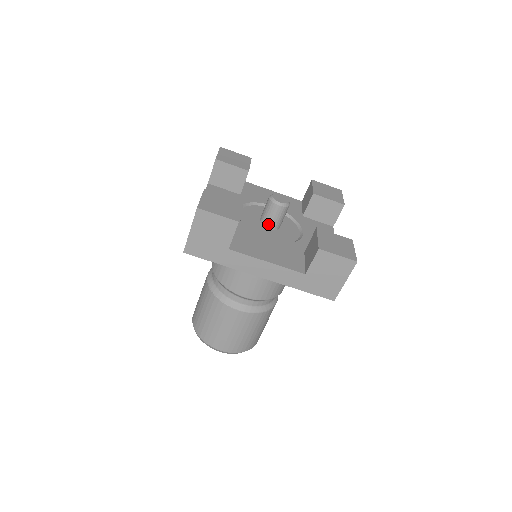
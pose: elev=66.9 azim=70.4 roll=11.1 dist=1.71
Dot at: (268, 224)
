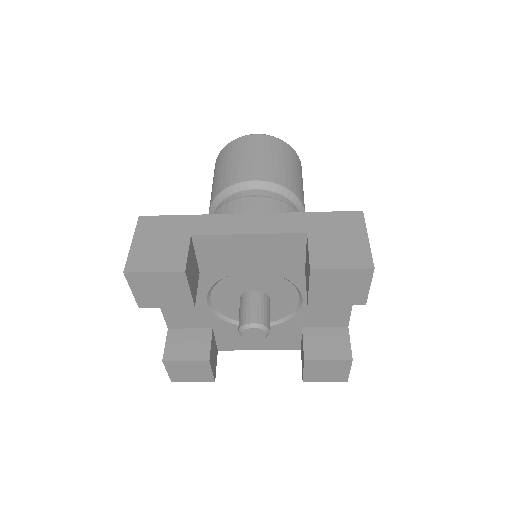
Dot at: occluded
